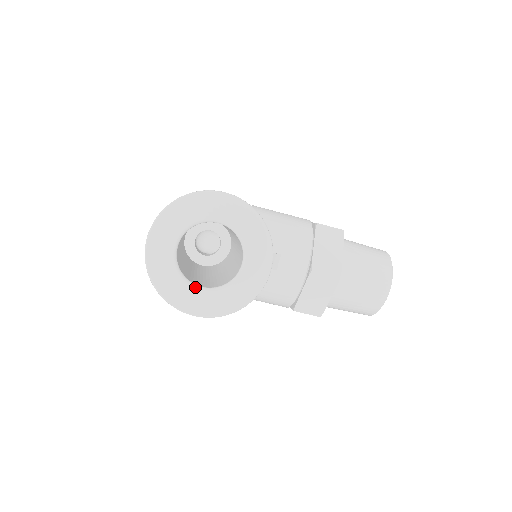
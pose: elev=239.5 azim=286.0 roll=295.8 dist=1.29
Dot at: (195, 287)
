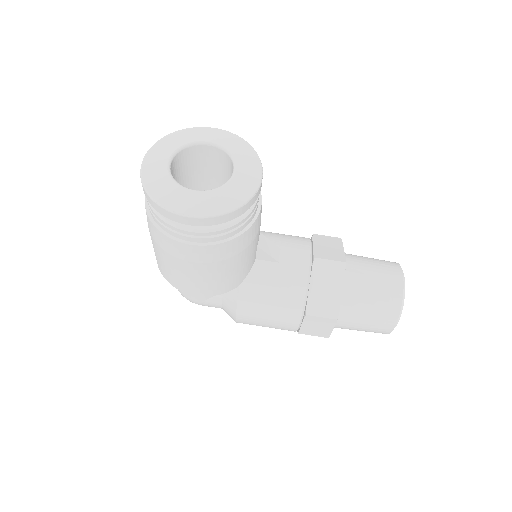
Dot at: (188, 189)
